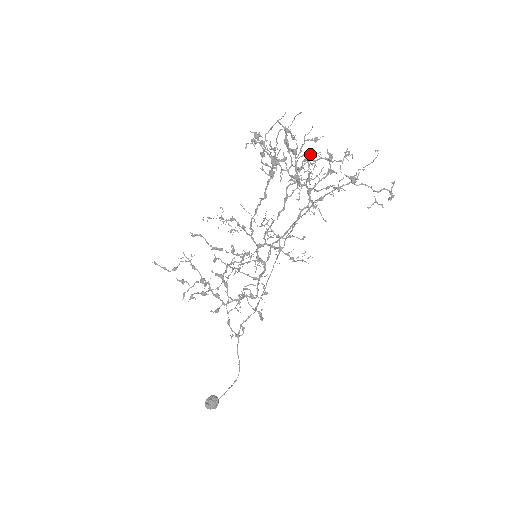
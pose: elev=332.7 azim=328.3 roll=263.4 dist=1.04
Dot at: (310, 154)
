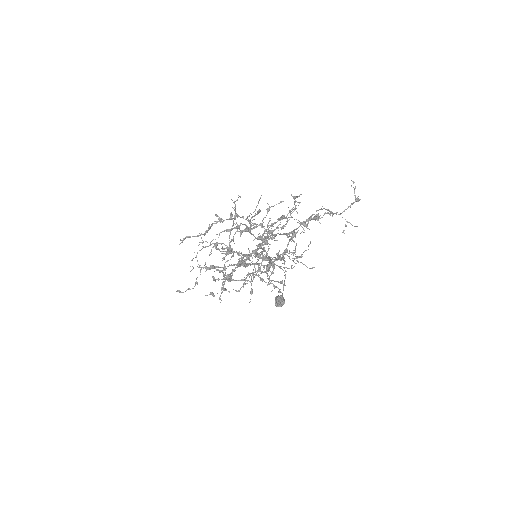
Dot at: (266, 239)
